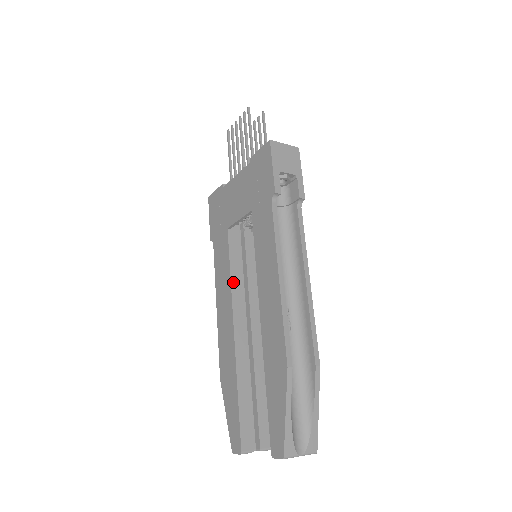
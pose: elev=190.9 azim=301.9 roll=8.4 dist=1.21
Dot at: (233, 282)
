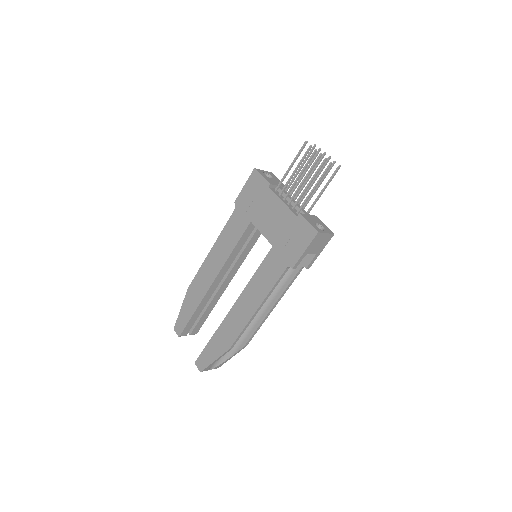
Dot at: (231, 256)
